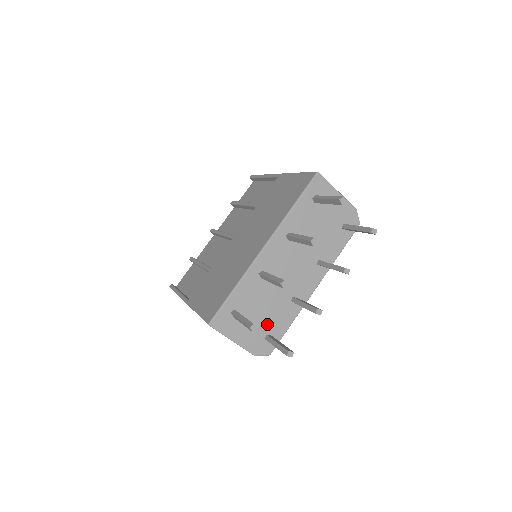
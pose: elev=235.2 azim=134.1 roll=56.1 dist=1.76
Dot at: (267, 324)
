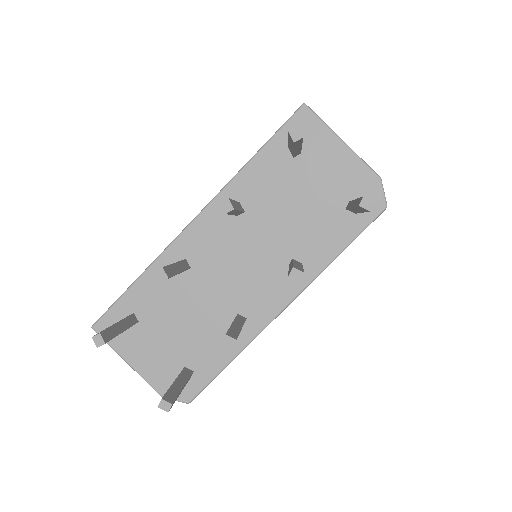
Dot at: (187, 350)
